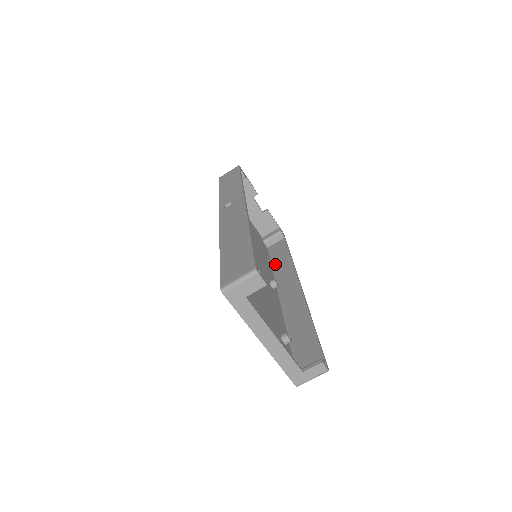
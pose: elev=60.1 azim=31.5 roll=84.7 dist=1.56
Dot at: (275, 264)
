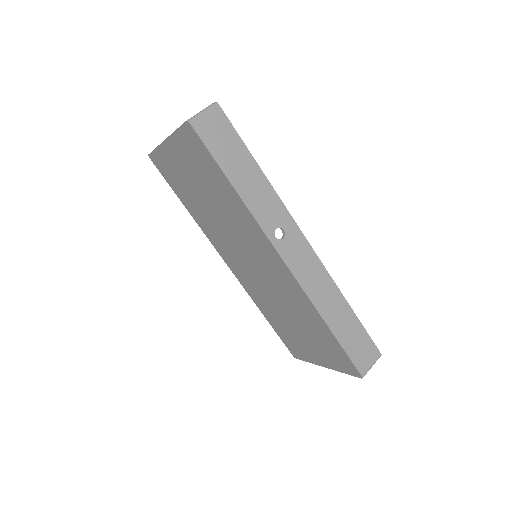
Dot at: occluded
